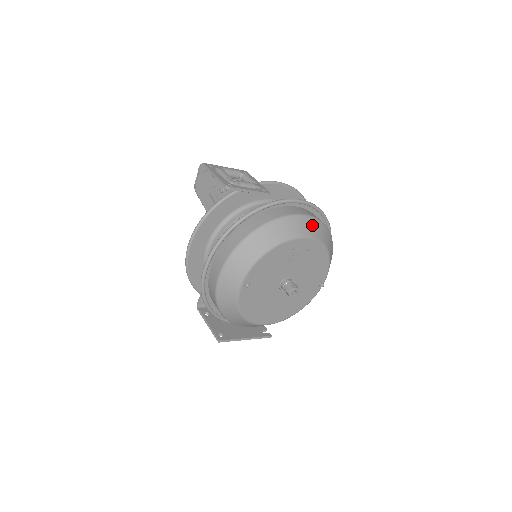
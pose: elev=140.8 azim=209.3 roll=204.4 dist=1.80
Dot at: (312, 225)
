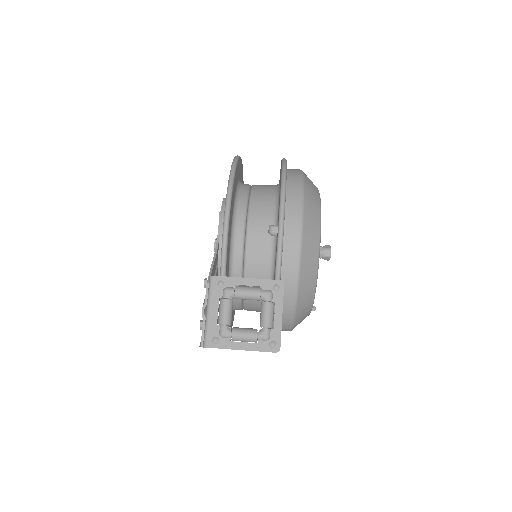
Dot at: (310, 222)
